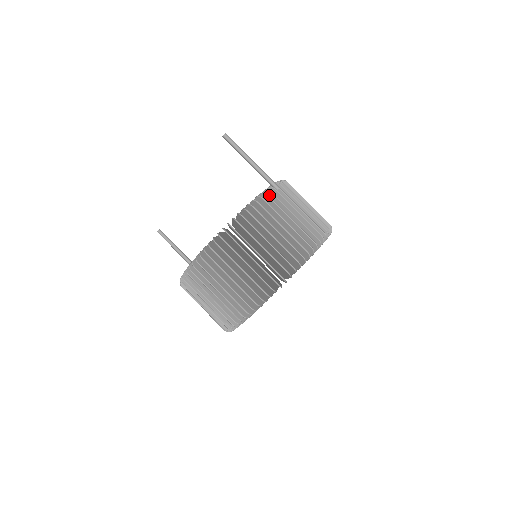
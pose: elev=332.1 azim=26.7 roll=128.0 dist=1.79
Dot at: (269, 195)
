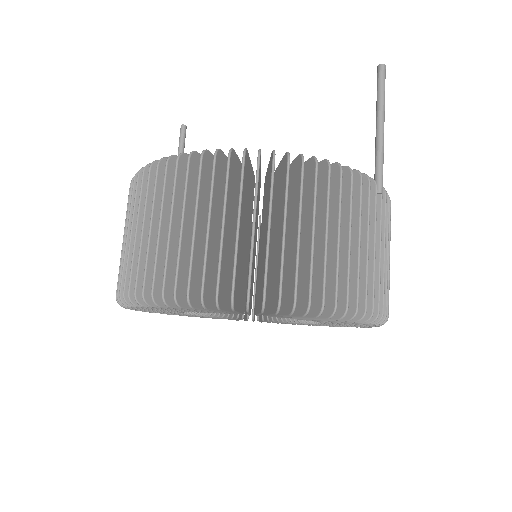
Dot at: (362, 185)
